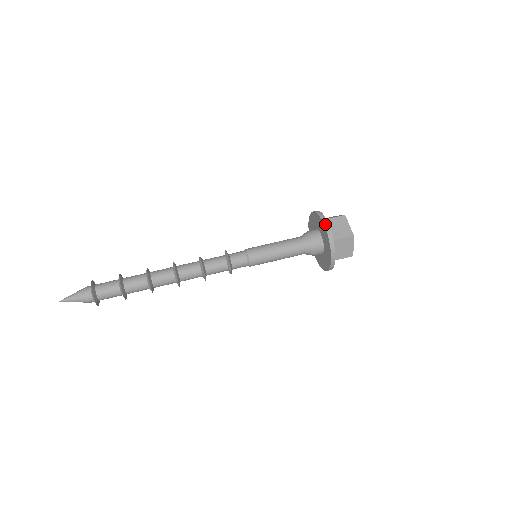
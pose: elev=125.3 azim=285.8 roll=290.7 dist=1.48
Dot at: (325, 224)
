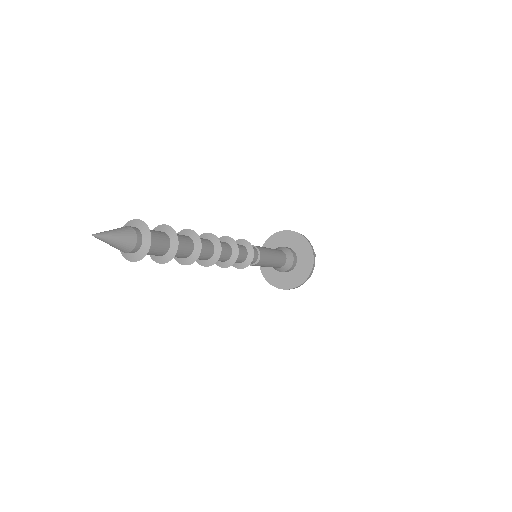
Dot at: (304, 236)
